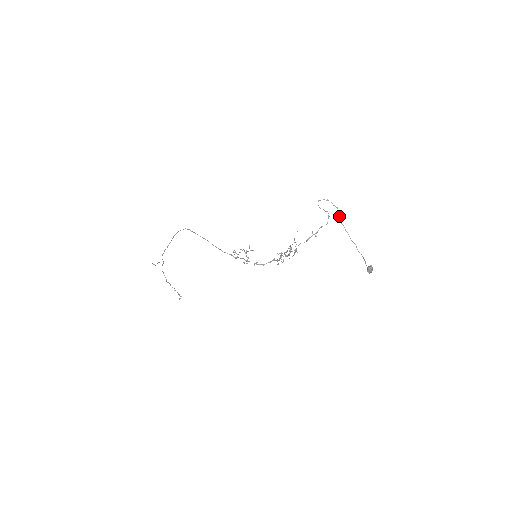
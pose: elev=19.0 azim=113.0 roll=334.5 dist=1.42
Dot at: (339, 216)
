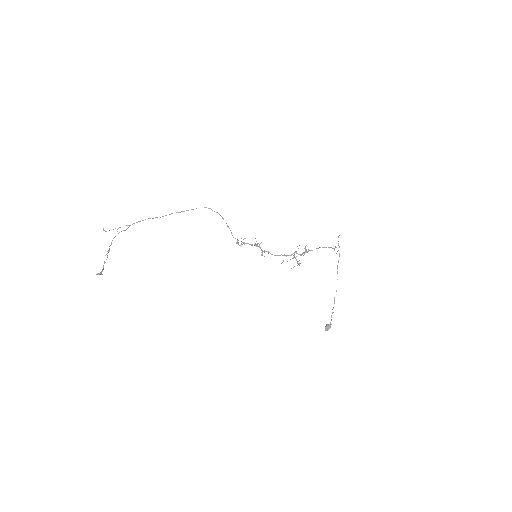
Dot at: (338, 260)
